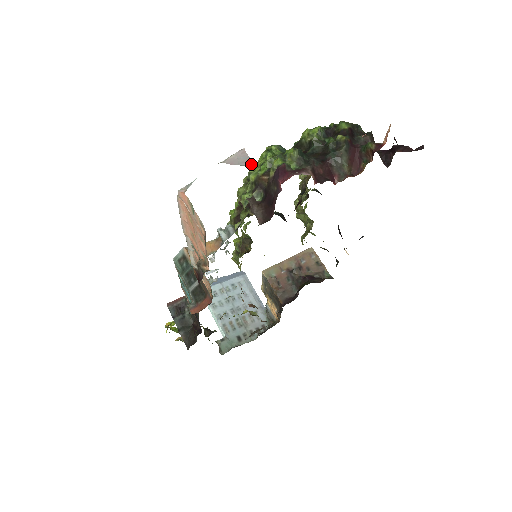
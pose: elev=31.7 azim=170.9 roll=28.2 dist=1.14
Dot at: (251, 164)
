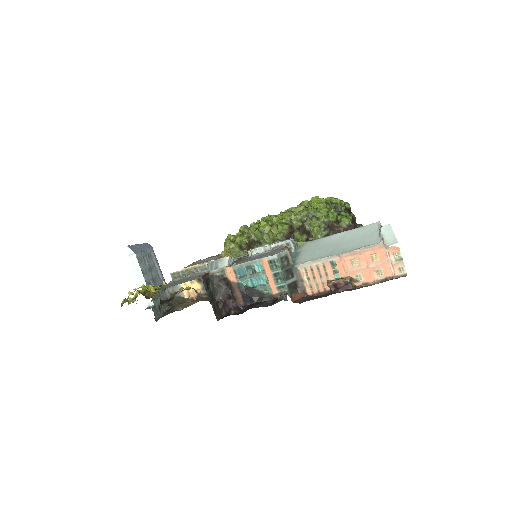
Dot at: occluded
